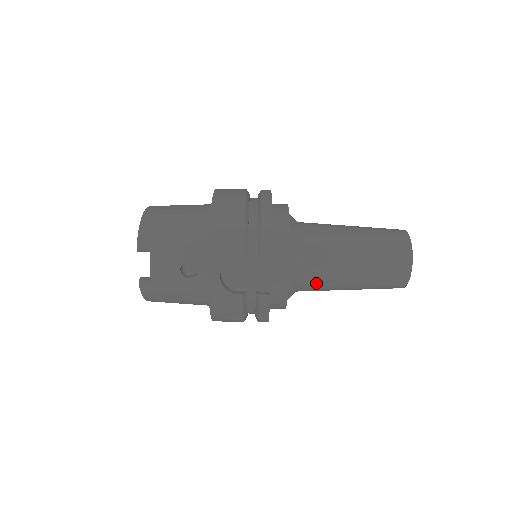
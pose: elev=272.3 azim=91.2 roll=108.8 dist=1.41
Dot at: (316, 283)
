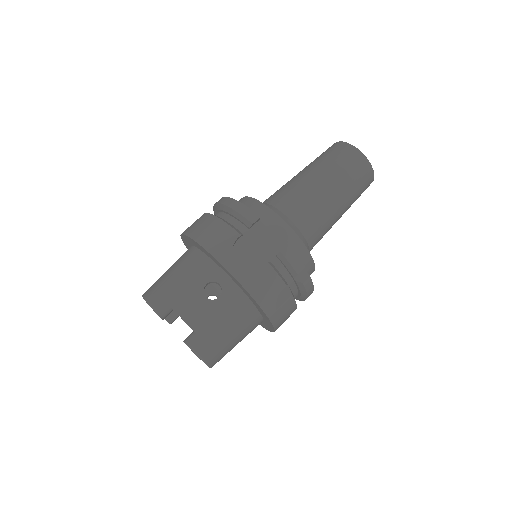
Dot at: (313, 222)
